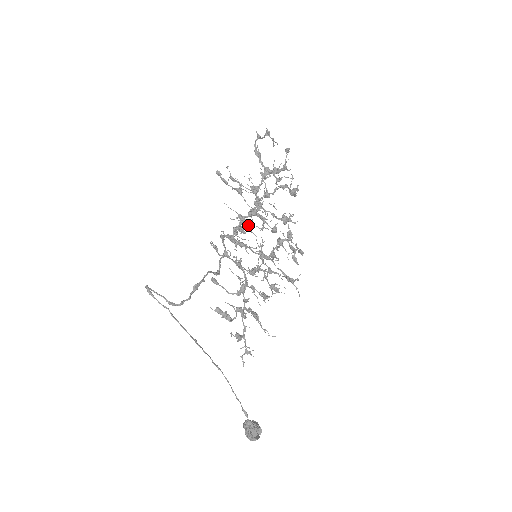
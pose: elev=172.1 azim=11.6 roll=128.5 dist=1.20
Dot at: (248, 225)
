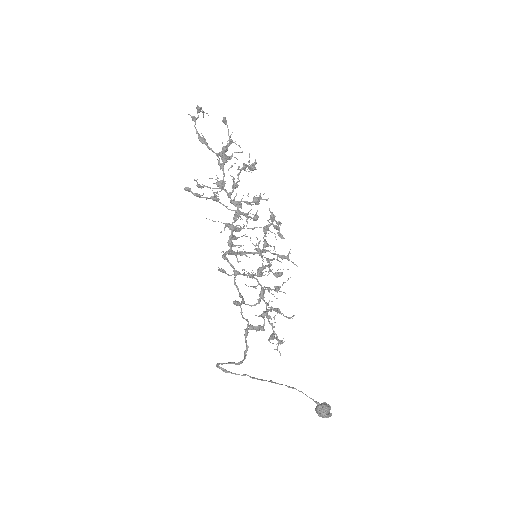
Dot at: (238, 230)
